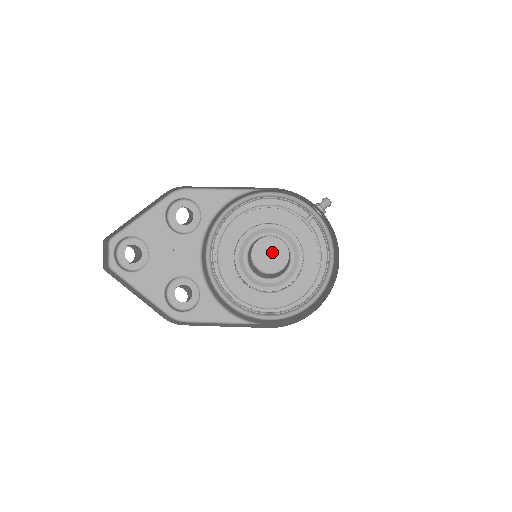
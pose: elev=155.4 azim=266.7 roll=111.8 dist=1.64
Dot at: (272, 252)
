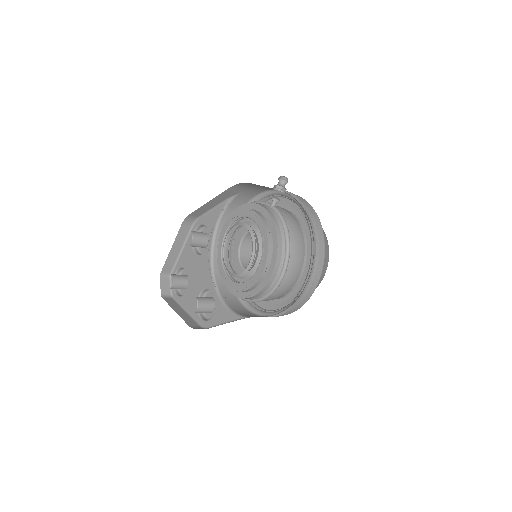
Dot at: occluded
